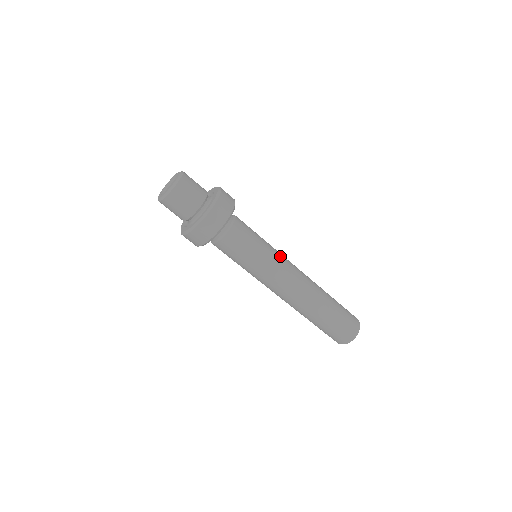
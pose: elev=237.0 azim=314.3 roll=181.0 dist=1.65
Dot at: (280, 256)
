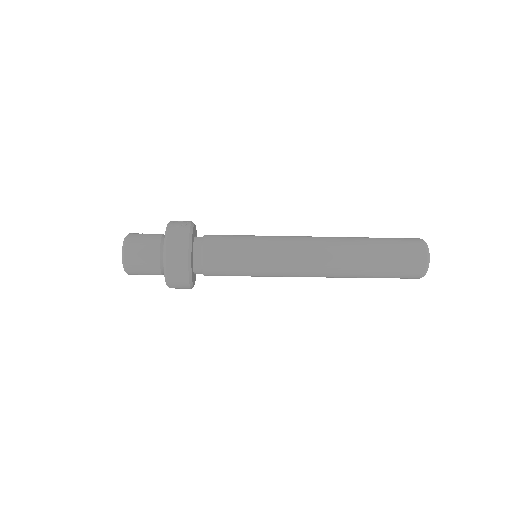
Dot at: (276, 267)
